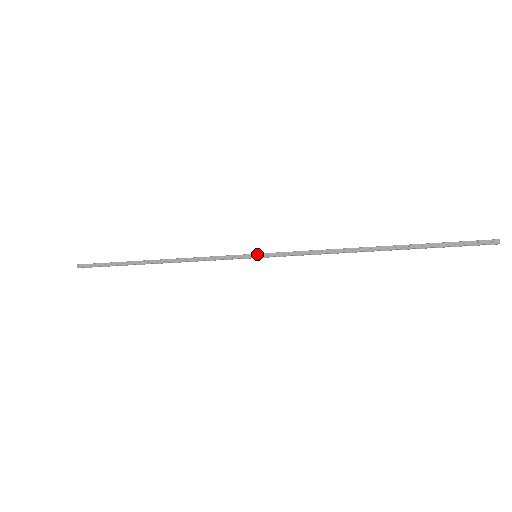
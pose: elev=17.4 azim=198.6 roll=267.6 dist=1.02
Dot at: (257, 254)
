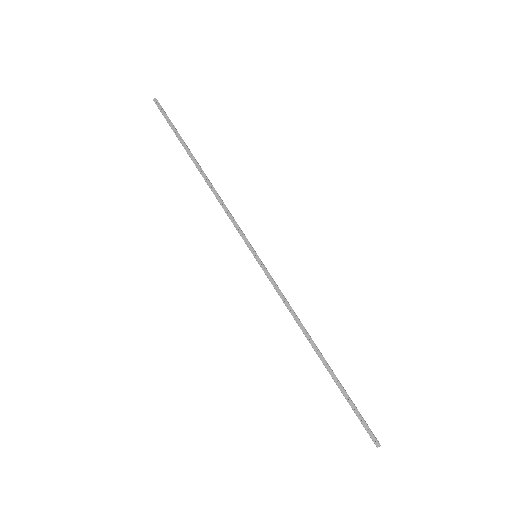
Dot at: (257, 256)
